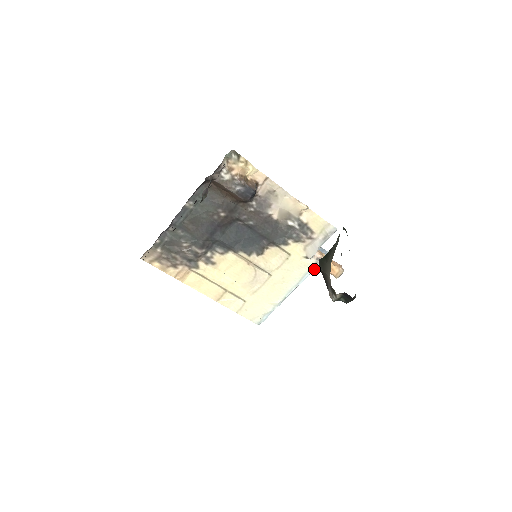
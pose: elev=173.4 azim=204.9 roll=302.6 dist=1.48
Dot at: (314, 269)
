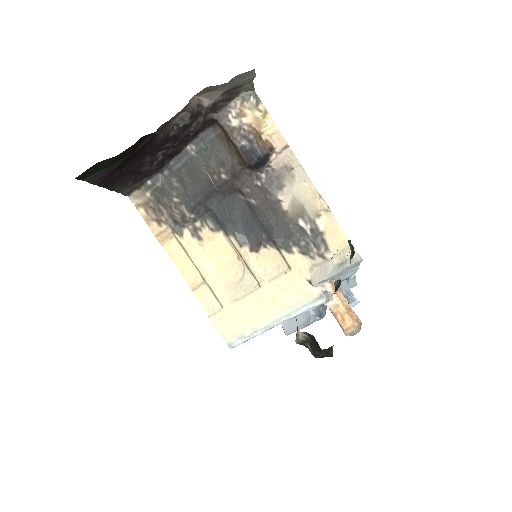
Dot at: (316, 304)
